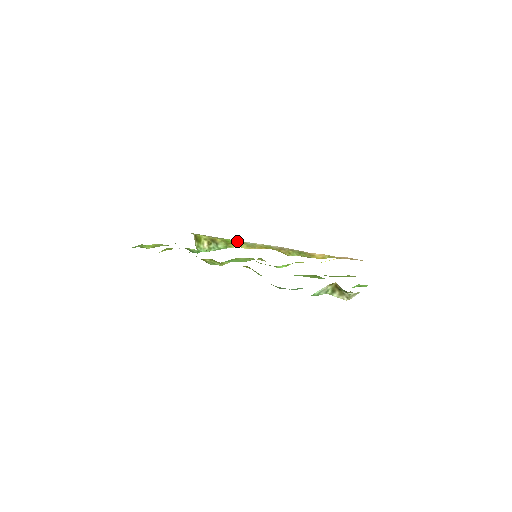
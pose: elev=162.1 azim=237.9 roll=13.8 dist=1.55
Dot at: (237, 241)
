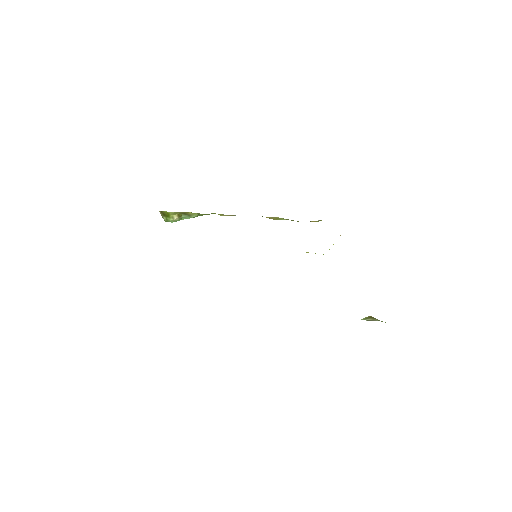
Dot at: occluded
